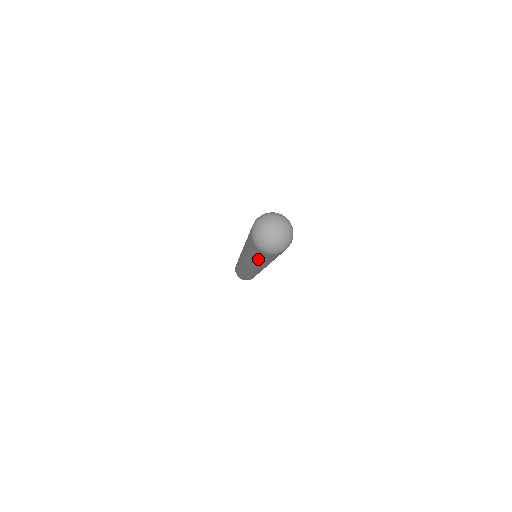
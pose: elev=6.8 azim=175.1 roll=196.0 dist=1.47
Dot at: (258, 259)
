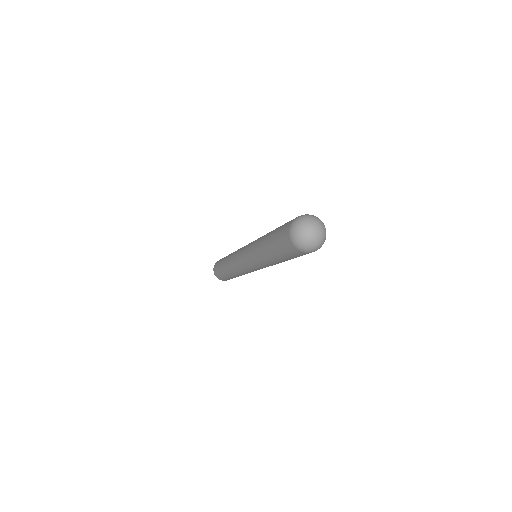
Dot at: occluded
